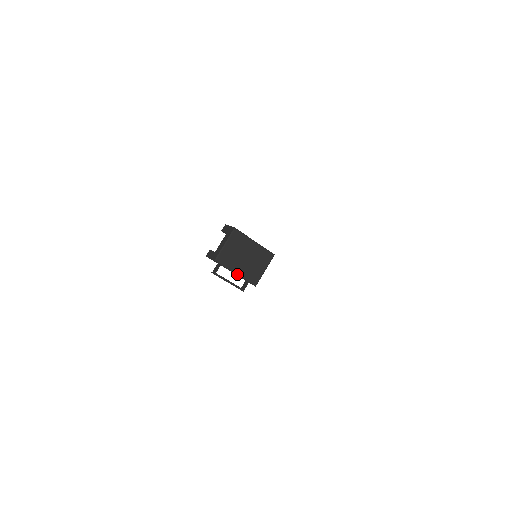
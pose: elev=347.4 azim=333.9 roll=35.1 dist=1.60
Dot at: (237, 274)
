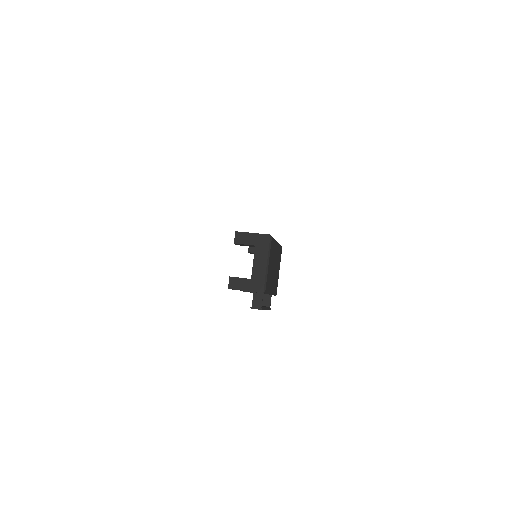
Dot at: (271, 293)
